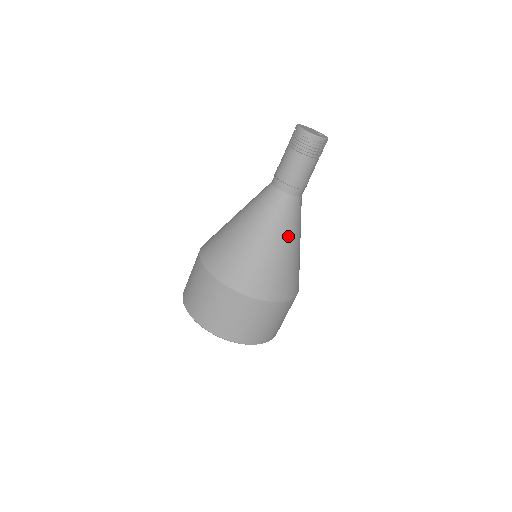
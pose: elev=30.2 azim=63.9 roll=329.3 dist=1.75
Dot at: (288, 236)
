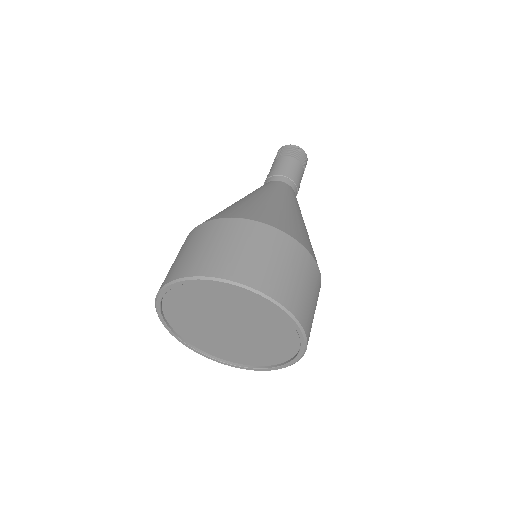
Dot at: (290, 202)
